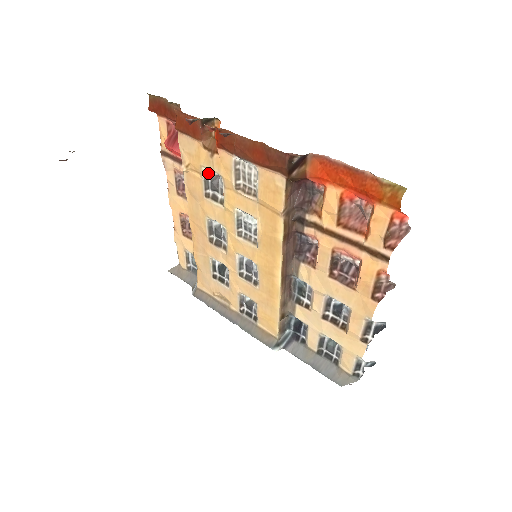
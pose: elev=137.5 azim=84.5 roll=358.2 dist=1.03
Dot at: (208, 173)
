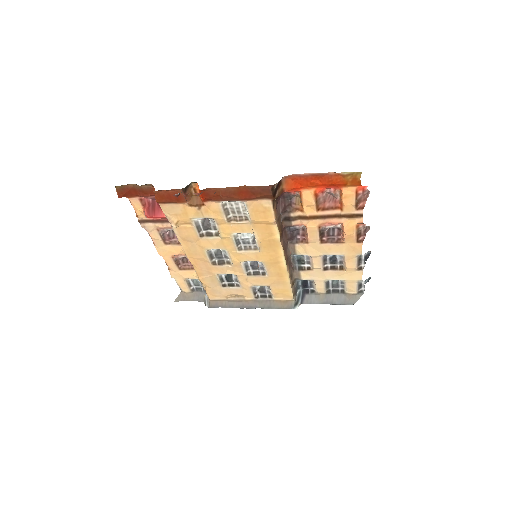
Dot at: (197, 221)
